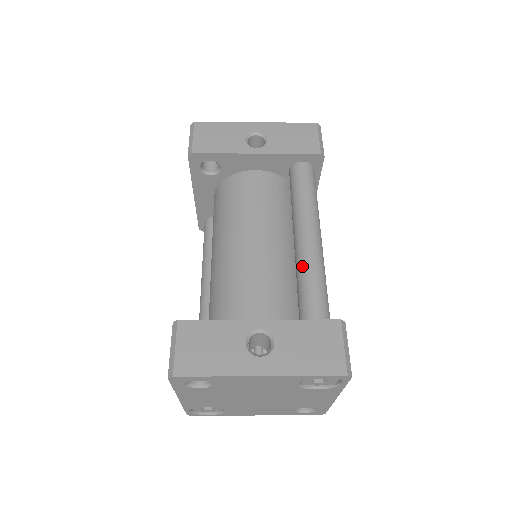
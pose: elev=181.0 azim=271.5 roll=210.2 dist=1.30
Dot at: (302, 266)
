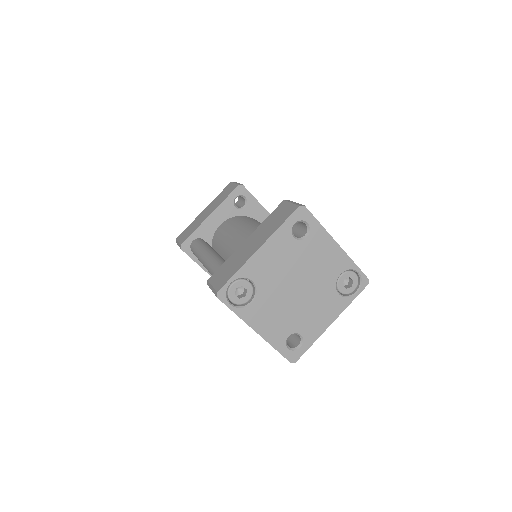
Dot at: occluded
